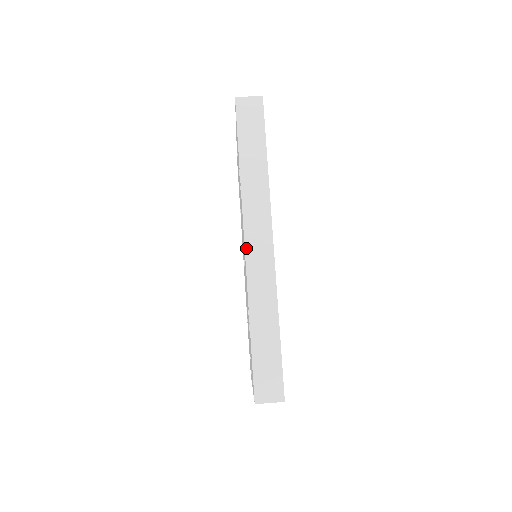
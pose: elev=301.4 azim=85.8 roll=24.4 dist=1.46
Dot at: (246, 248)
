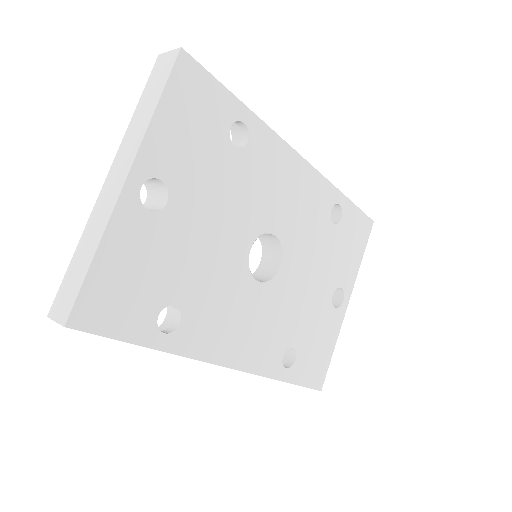
Dot at: occluded
